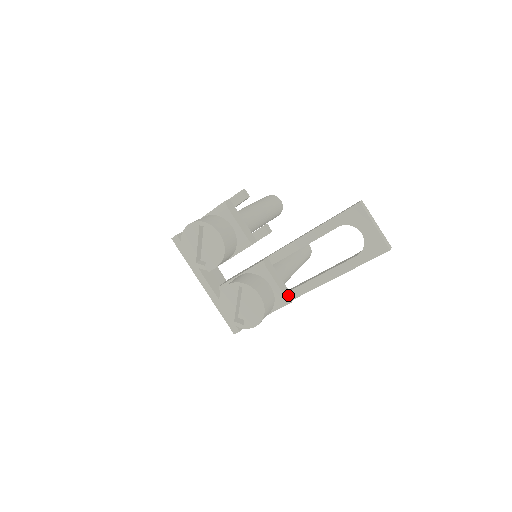
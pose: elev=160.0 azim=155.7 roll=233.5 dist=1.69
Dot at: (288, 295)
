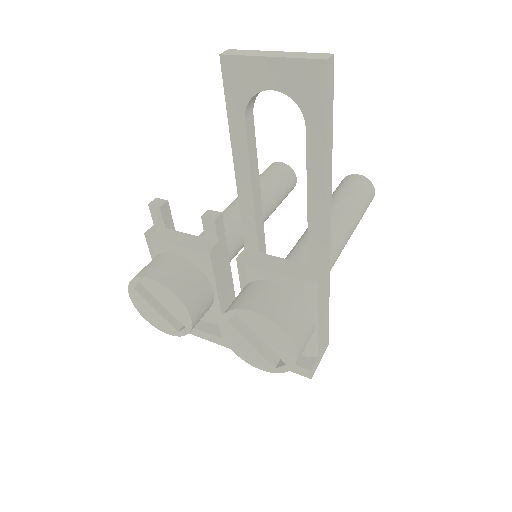
Dot at: (307, 272)
